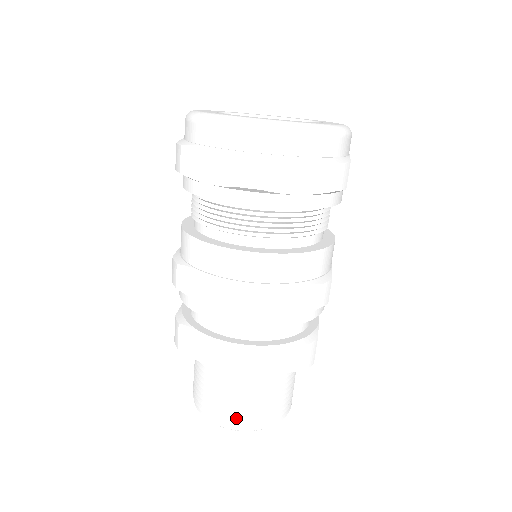
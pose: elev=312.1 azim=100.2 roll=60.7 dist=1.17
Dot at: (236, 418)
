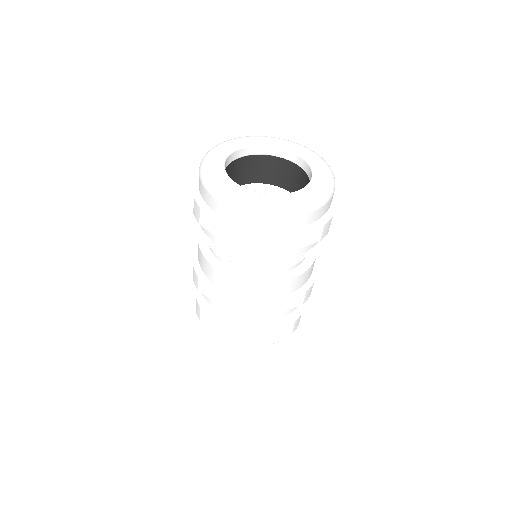
Dot at: (243, 358)
